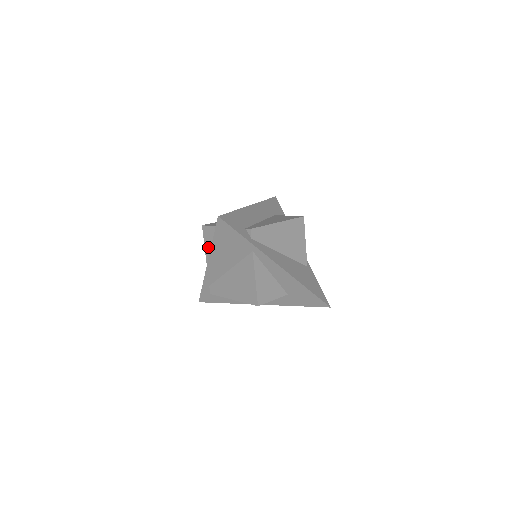
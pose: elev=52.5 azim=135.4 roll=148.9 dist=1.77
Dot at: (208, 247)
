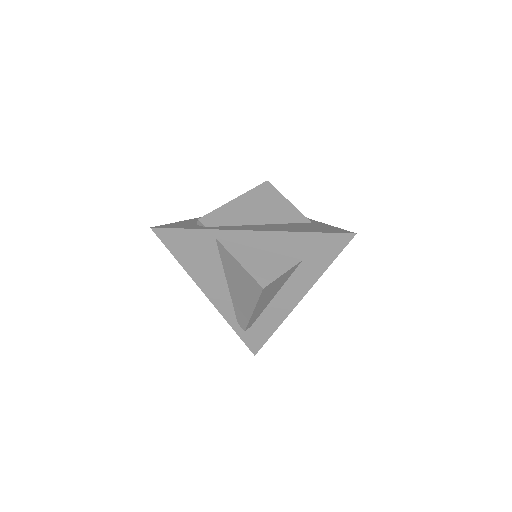
Dot at: occluded
